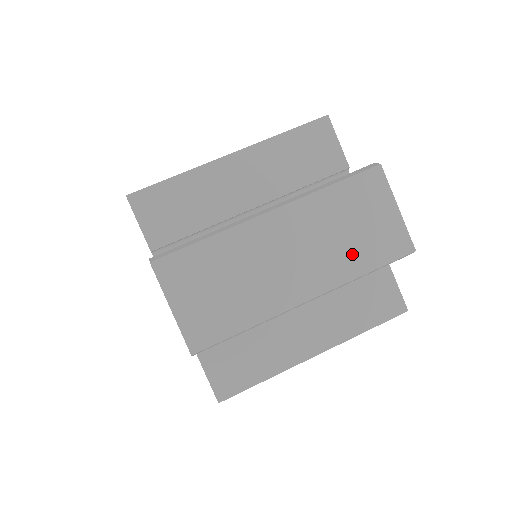
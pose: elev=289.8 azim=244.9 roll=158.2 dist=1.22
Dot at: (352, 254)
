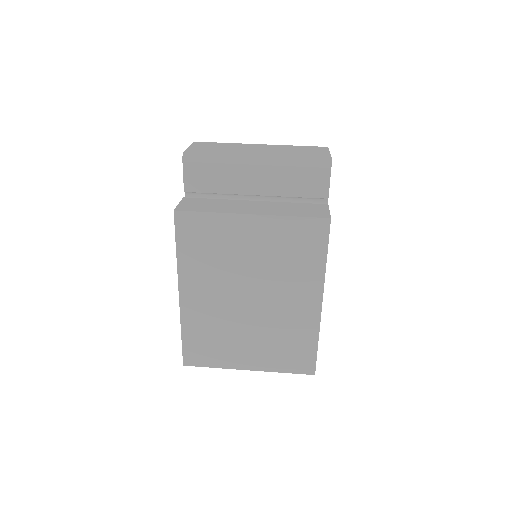
Dot at: (293, 154)
